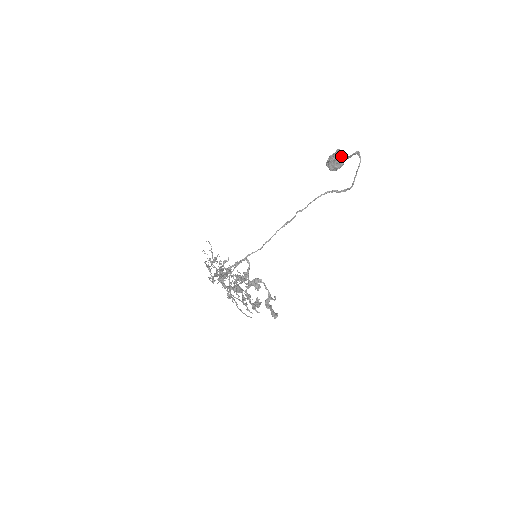
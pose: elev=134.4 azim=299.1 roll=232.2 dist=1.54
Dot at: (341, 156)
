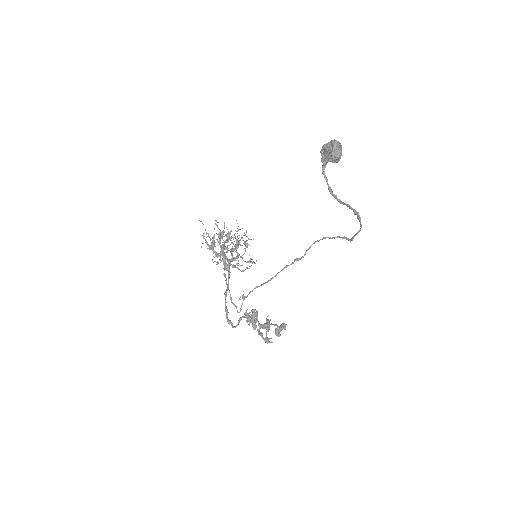
Dot at: (338, 158)
